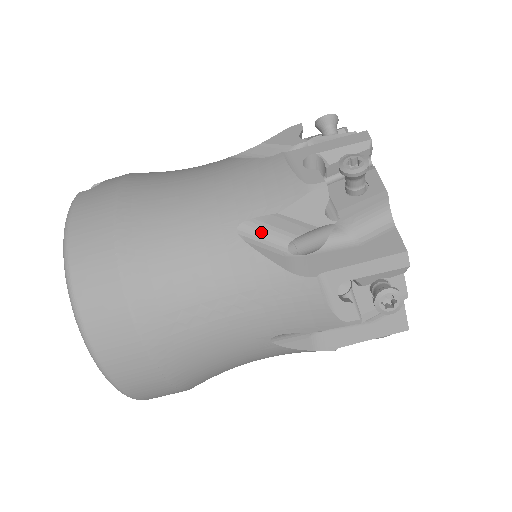
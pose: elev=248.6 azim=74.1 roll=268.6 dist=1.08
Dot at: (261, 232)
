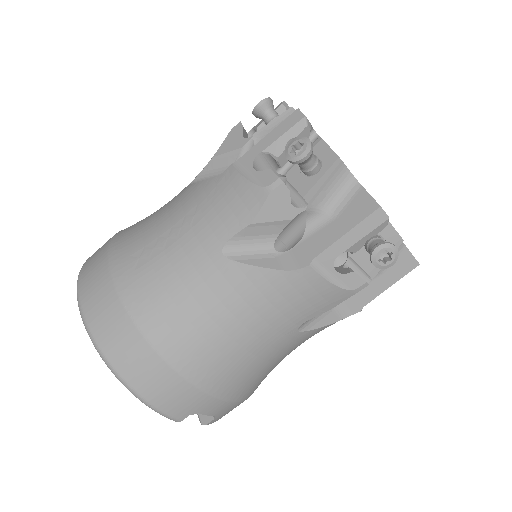
Dot at: (206, 178)
